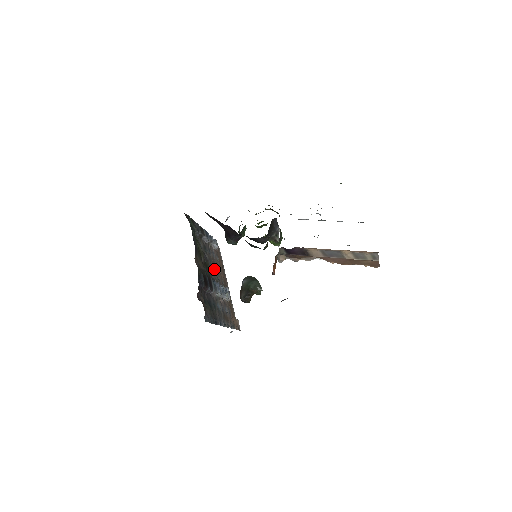
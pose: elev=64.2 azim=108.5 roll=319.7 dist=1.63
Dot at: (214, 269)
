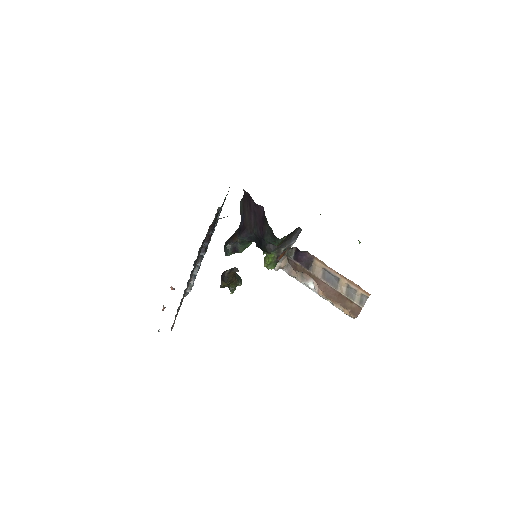
Dot at: occluded
